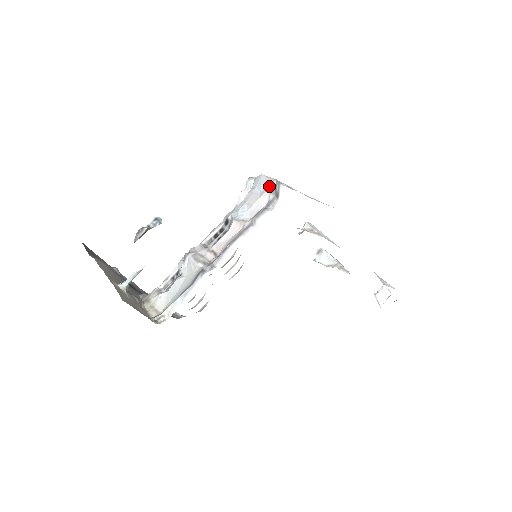
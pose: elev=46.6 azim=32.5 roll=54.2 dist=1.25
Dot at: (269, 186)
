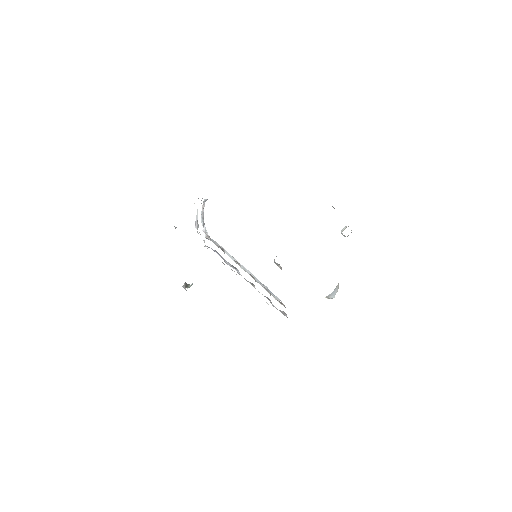
Dot at: occluded
